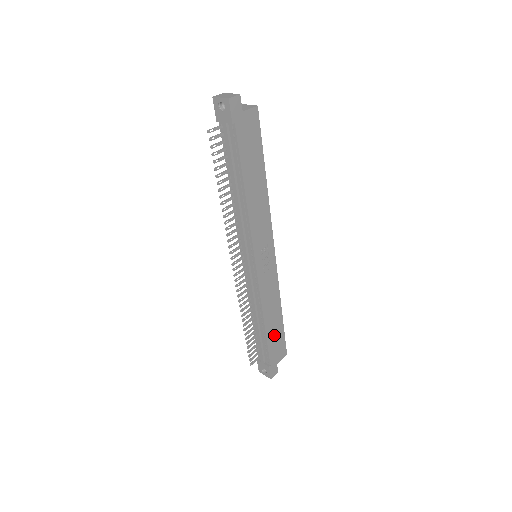
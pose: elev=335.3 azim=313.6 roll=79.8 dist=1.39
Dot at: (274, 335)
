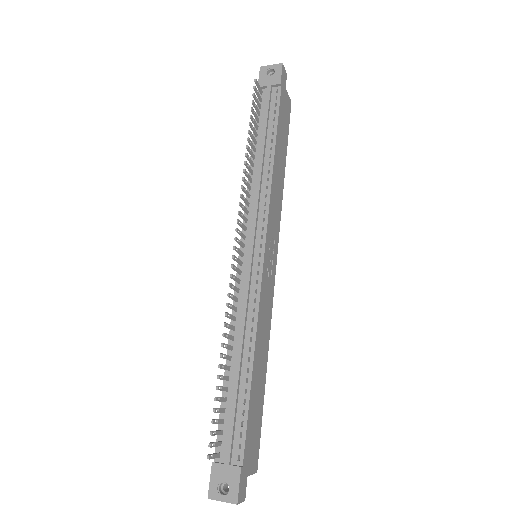
Dot at: (255, 403)
